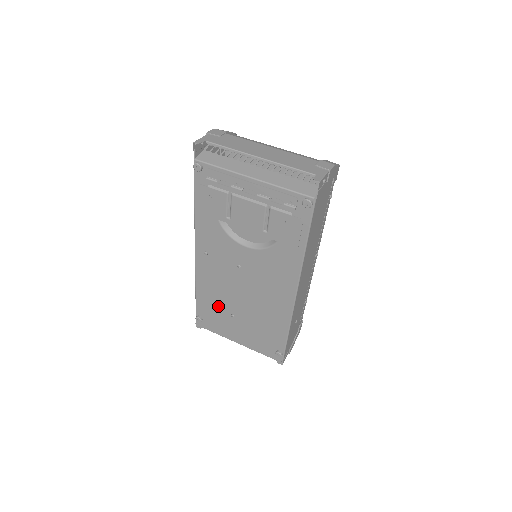
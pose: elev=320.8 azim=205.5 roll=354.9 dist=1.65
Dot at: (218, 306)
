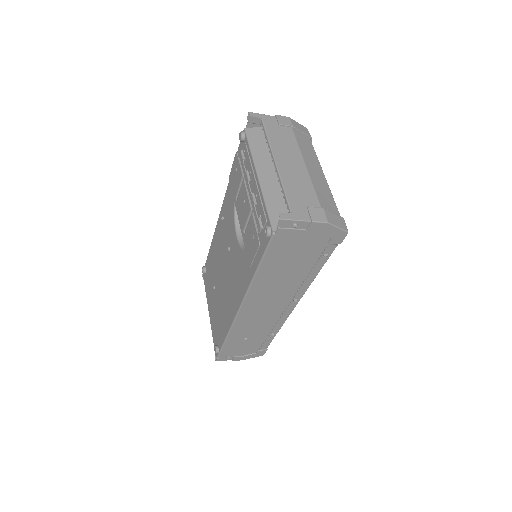
Dot at: (213, 271)
